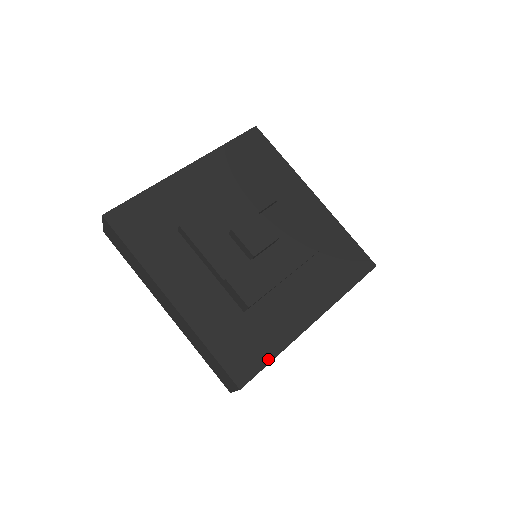
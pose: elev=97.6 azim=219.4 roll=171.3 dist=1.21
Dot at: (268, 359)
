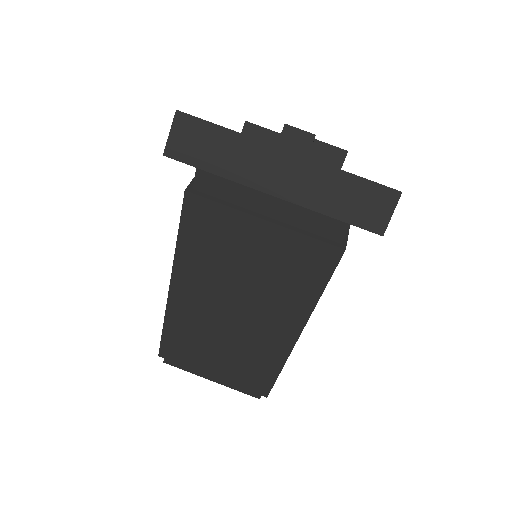
Dot at: occluded
